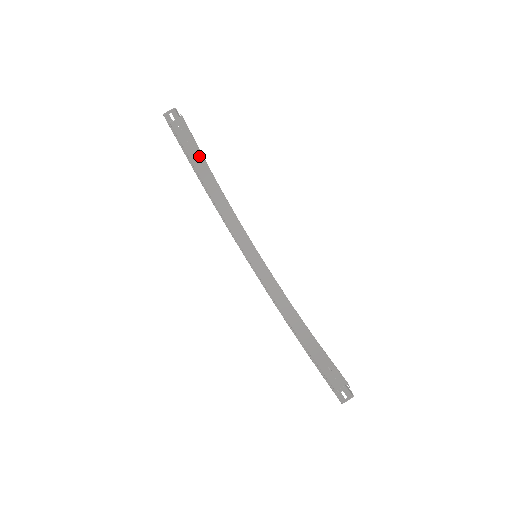
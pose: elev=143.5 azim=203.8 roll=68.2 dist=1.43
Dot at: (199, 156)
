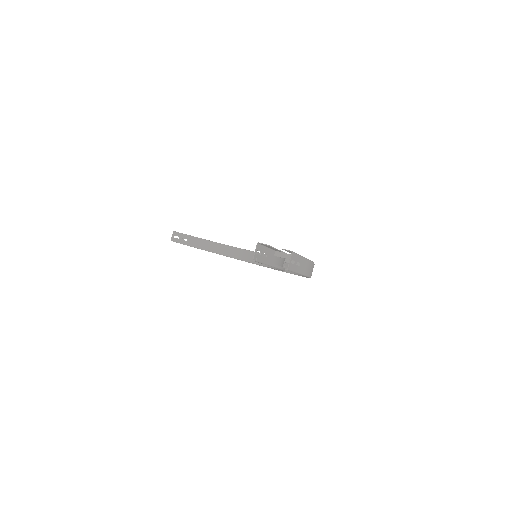
Dot at: (201, 241)
